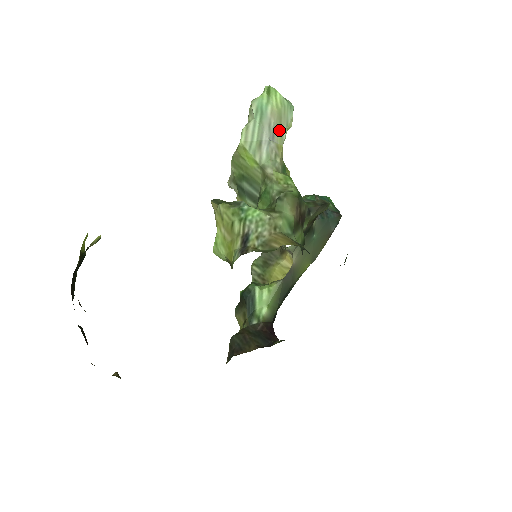
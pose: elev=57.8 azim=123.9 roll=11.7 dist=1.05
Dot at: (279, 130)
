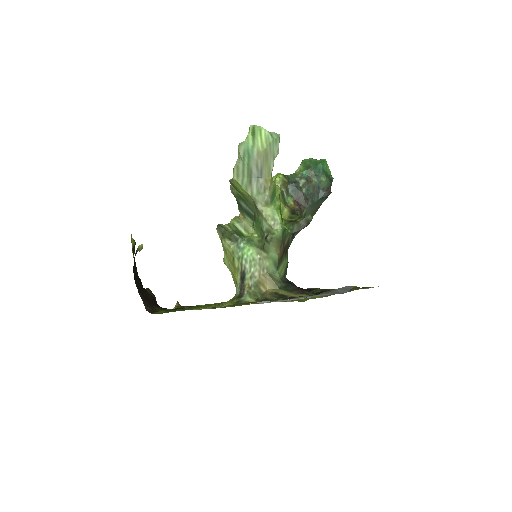
Dot at: (266, 166)
